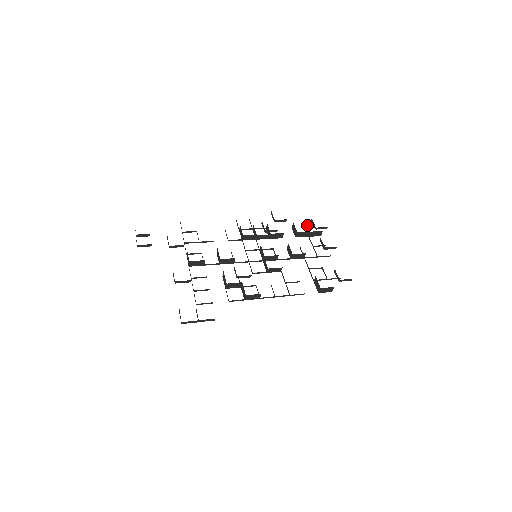
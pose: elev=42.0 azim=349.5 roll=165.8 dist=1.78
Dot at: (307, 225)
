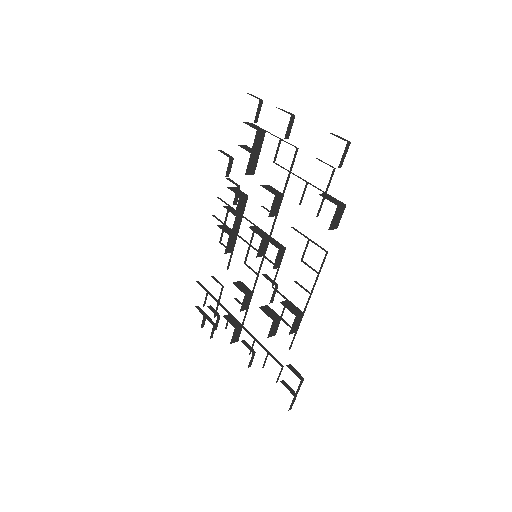
Dot at: occluded
